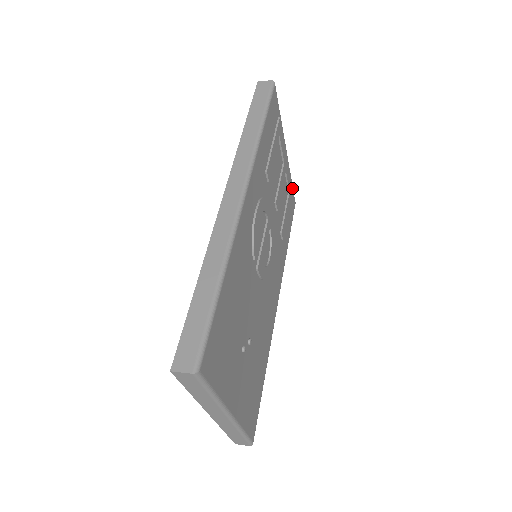
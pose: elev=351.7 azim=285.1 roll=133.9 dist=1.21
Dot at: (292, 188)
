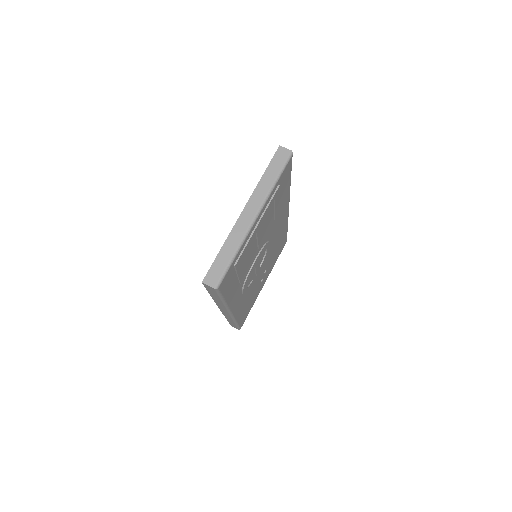
Dot at: (280, 177)
